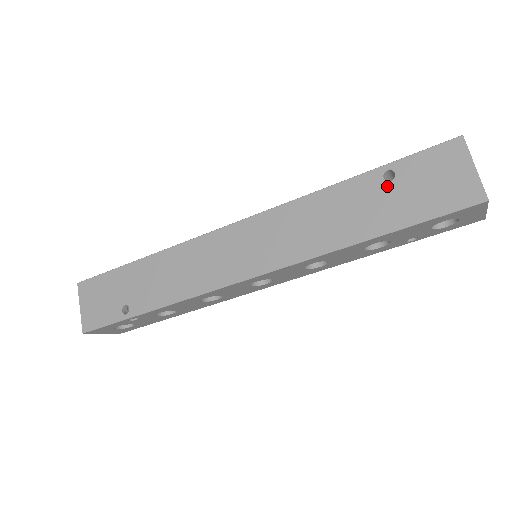
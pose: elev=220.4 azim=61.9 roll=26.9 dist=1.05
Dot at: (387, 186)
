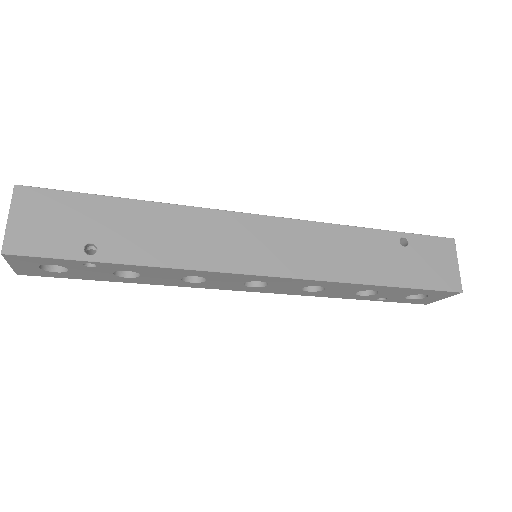
Dot at: (401, 249)
